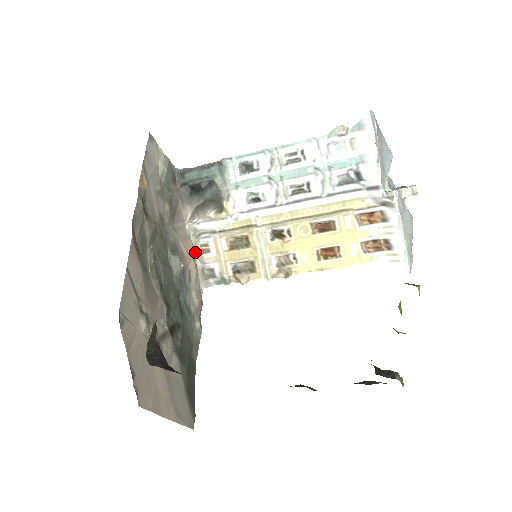
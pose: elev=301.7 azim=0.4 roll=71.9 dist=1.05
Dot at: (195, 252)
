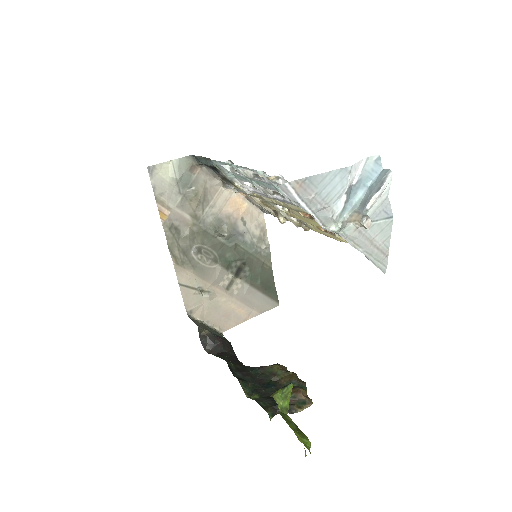
Dot at: (243, 197)
